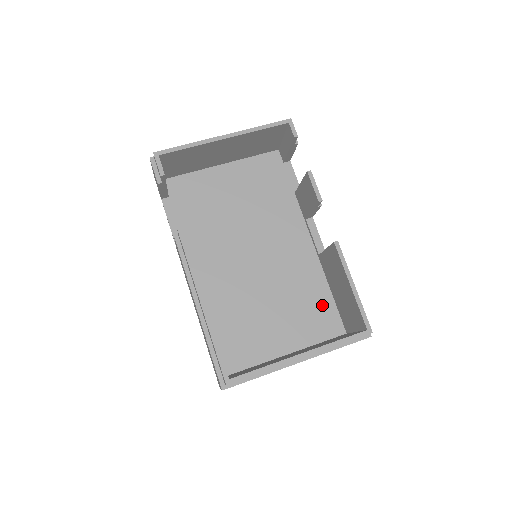
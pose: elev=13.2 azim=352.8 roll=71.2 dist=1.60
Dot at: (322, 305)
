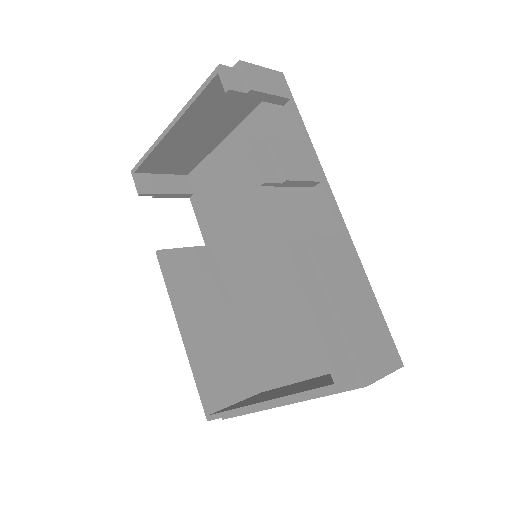
Dot at: occluded
